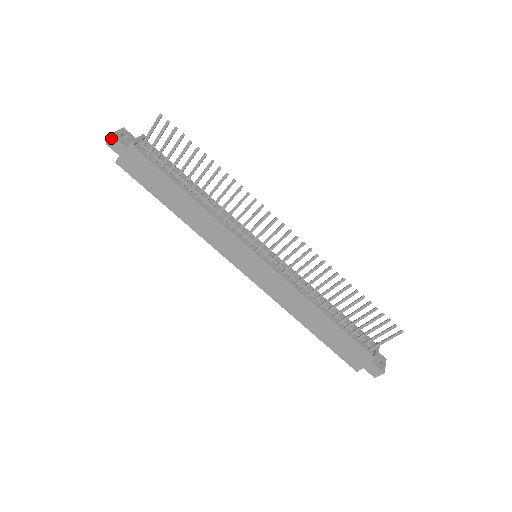
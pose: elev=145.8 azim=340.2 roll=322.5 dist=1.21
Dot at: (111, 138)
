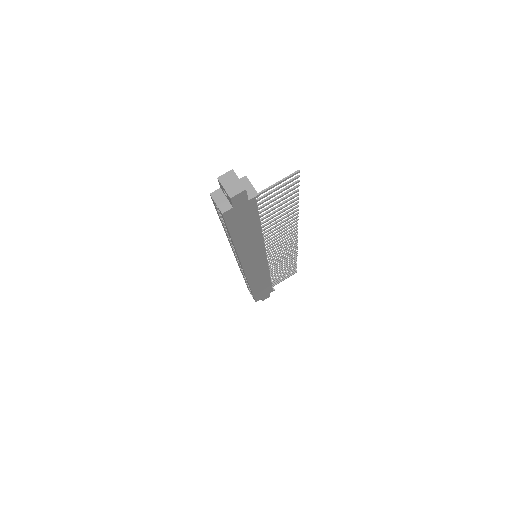
Dot at: (242, 193)
